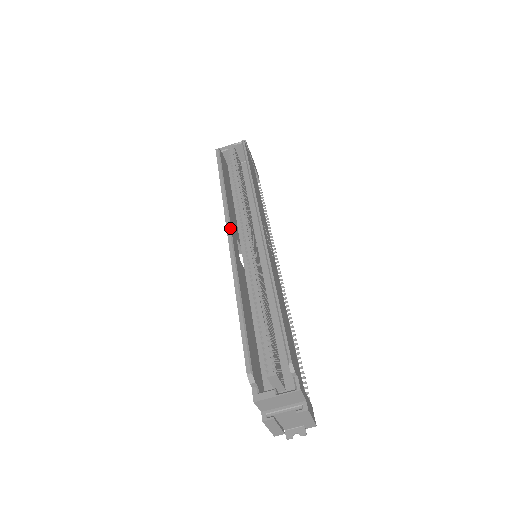
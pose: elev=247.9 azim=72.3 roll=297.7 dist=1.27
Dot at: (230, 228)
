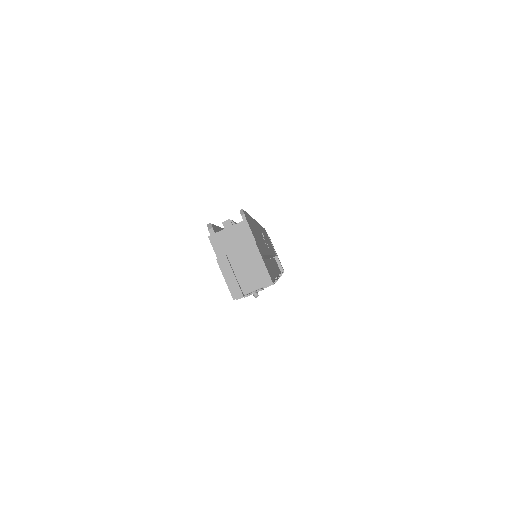
Dot at: occluded
